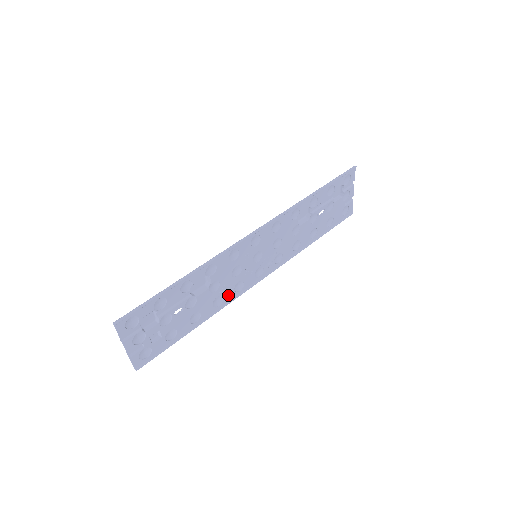
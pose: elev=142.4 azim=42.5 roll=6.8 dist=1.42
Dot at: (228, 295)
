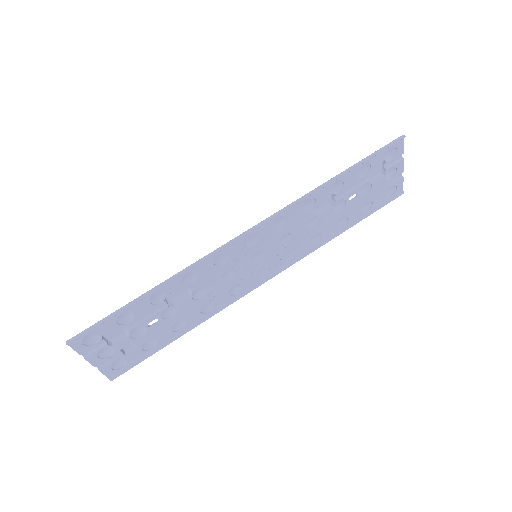
Dot at: (221, 300)
